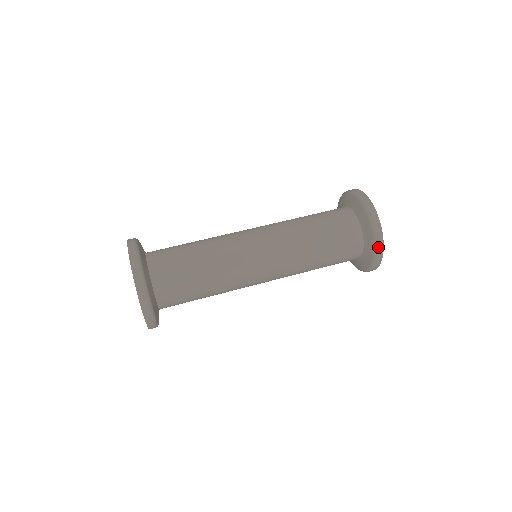
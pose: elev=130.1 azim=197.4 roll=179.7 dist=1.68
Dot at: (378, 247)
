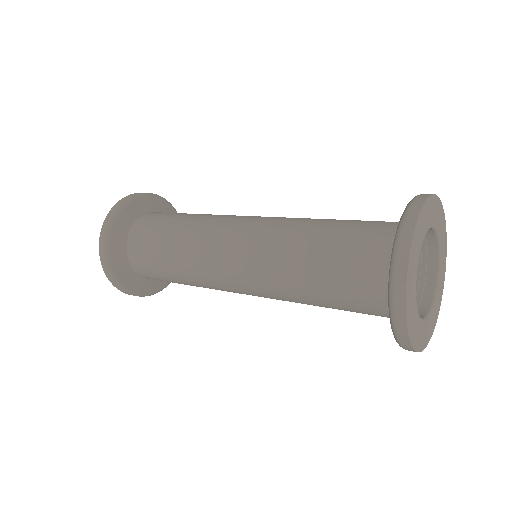
Dot at: (405, 349)
